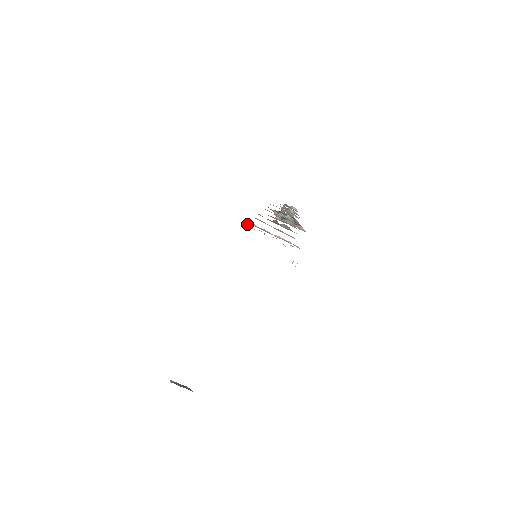
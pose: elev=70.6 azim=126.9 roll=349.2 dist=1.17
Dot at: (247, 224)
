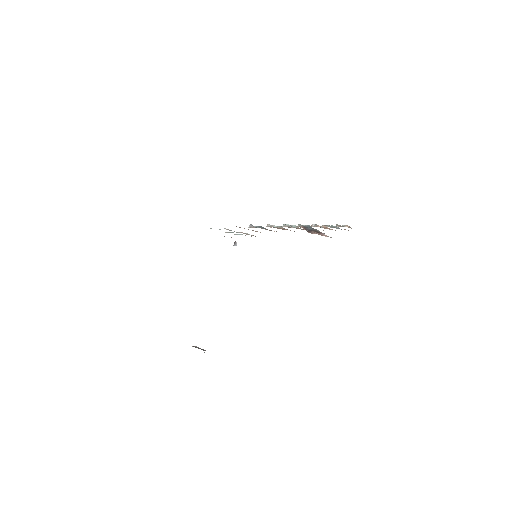
Dot at: (219, 229)
